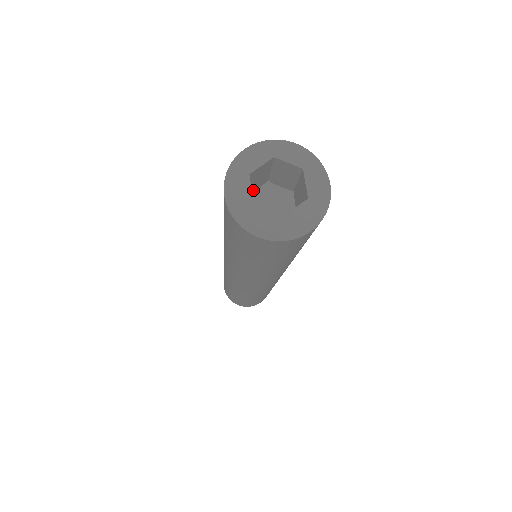
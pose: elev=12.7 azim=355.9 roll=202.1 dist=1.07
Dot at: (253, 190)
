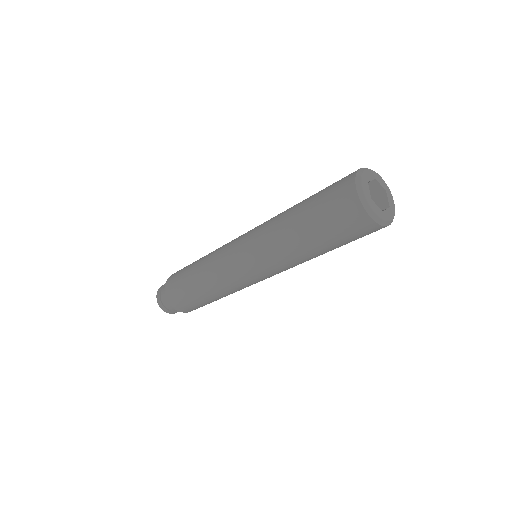
Dot at: occluded
